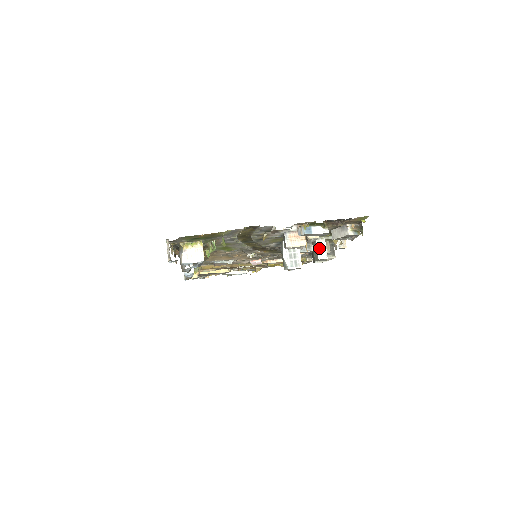
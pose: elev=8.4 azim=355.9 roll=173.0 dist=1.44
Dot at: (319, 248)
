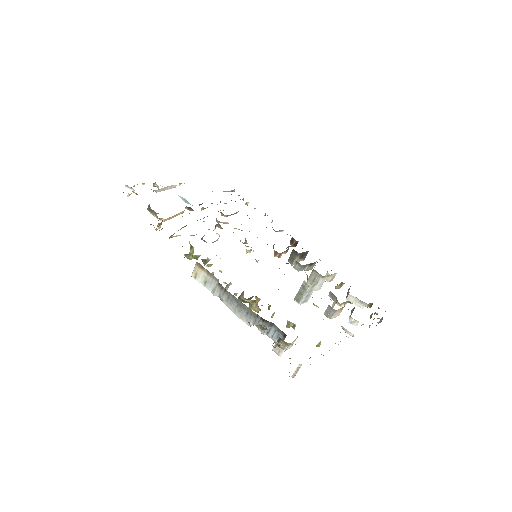
Dot at: (320, 283)
